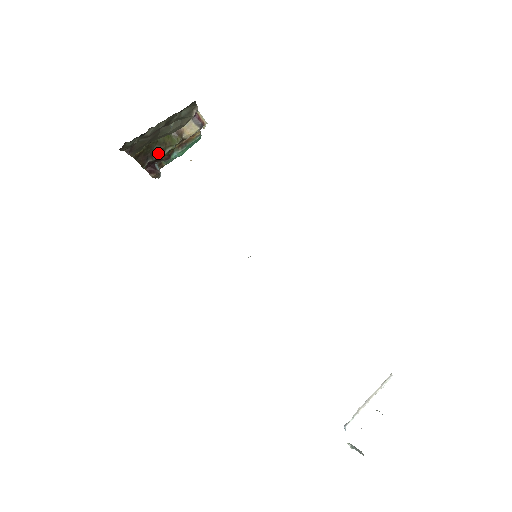
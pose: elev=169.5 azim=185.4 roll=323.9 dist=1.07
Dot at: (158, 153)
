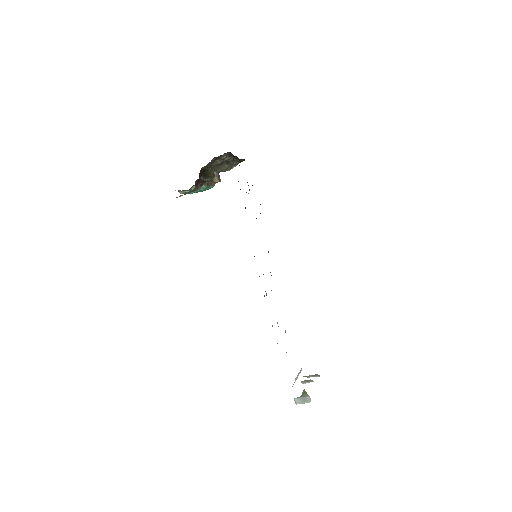
Dot at: (205, 177)
